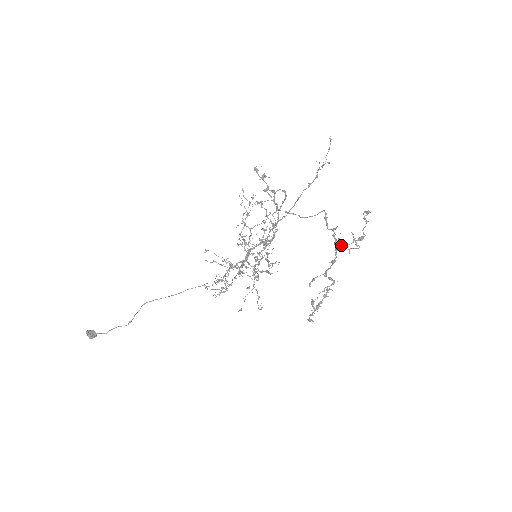
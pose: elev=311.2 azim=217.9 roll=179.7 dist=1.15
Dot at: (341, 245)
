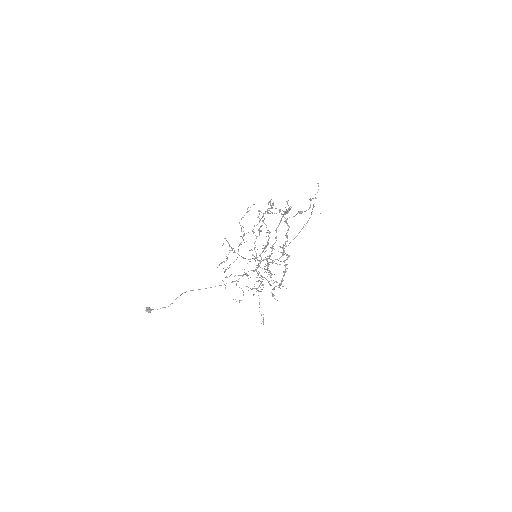
Dot at: (285, 213)
